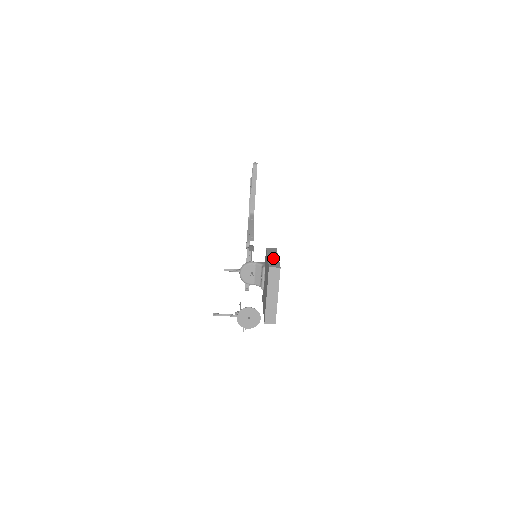
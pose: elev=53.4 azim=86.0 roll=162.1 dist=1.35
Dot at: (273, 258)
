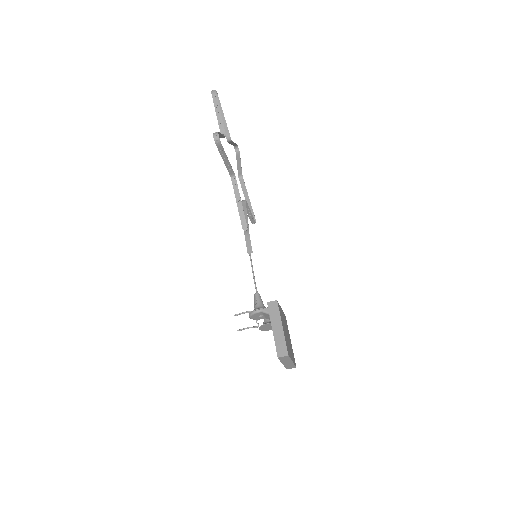
Dot at: (278, 332)
